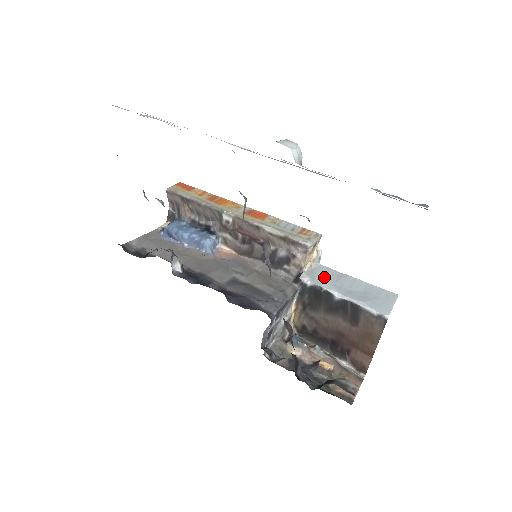
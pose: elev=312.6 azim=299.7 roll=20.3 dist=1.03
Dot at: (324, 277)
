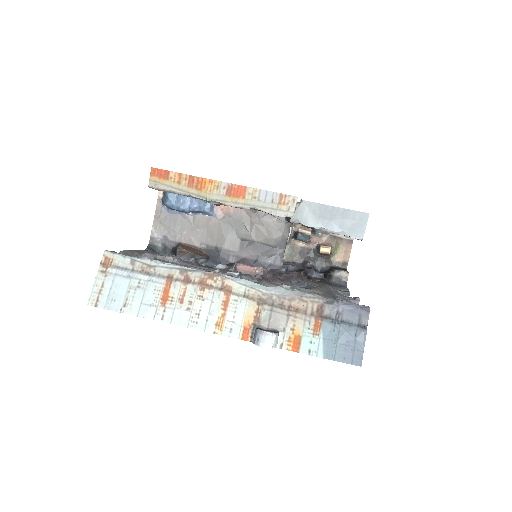
Dot at: (308, 215)
